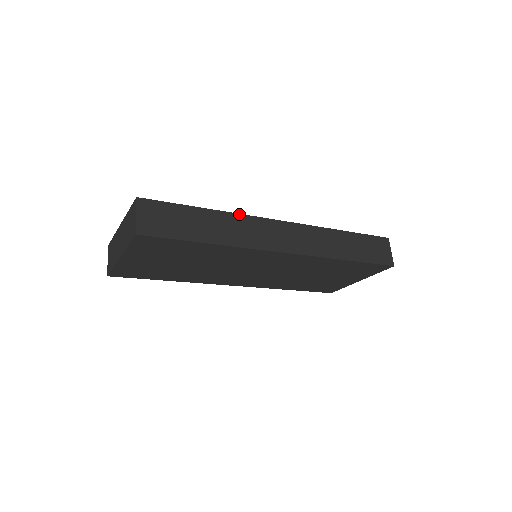
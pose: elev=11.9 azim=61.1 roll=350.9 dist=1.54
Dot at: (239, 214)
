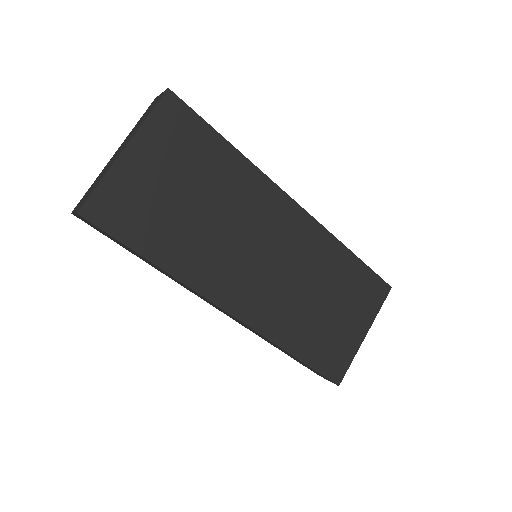
Dot at: occluded
